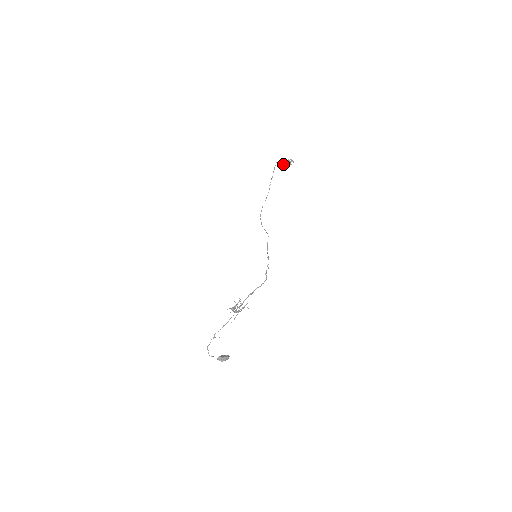
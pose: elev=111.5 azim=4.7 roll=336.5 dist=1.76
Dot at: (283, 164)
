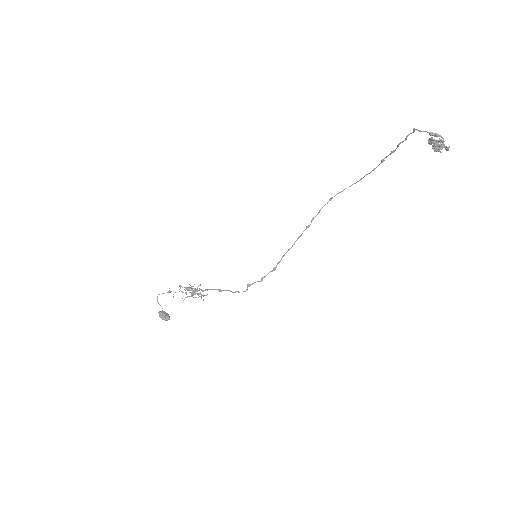
Dot at: (428, 139)
